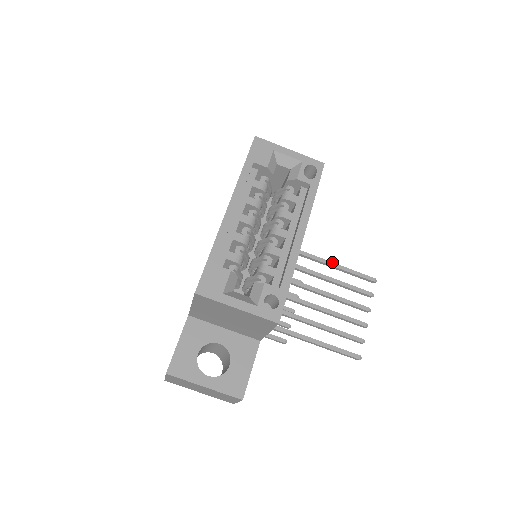
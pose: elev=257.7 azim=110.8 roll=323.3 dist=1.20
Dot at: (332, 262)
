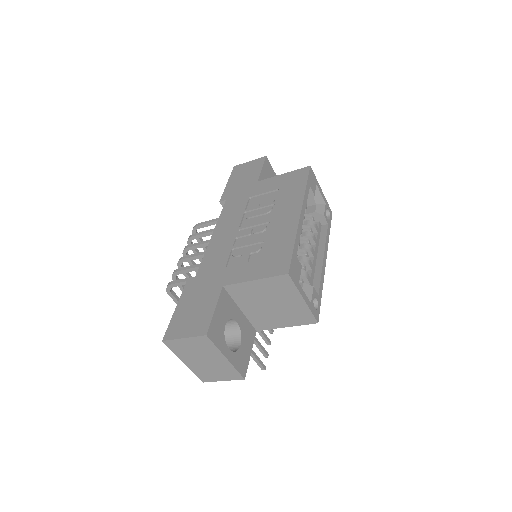
Dot at: occluded
